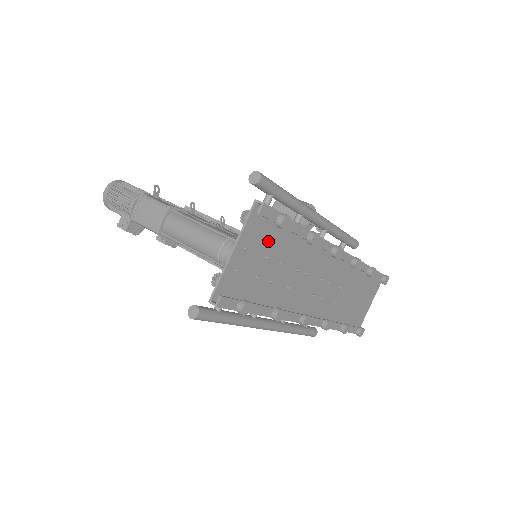
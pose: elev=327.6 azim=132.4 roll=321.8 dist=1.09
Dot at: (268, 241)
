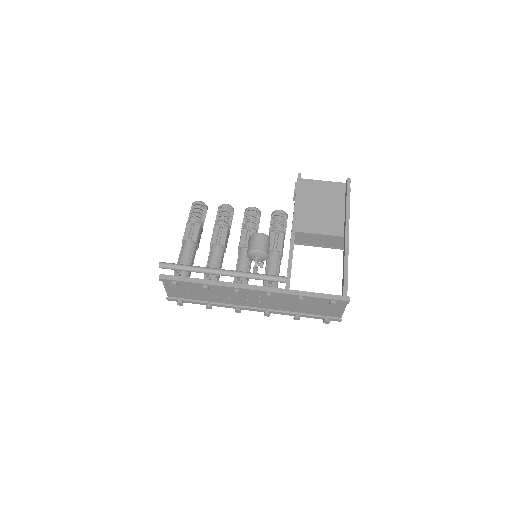
Dot at: (183, 284)
